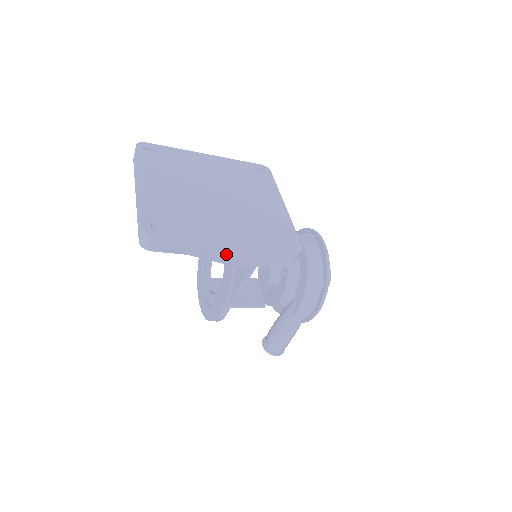
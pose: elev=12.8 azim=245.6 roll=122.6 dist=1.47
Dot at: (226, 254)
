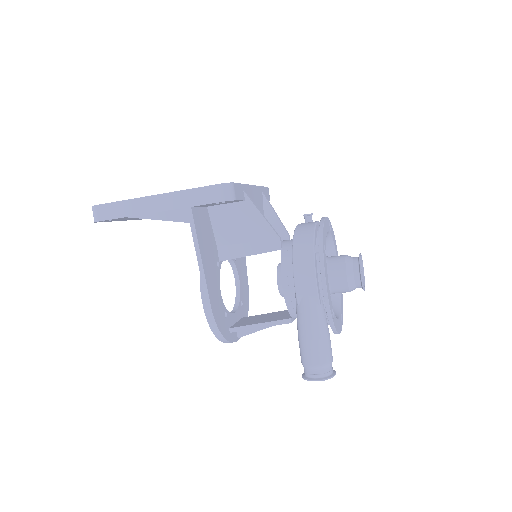
Dot at: (156, 207)
